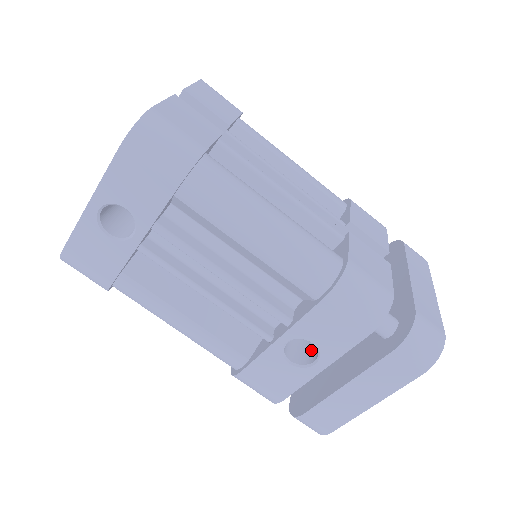
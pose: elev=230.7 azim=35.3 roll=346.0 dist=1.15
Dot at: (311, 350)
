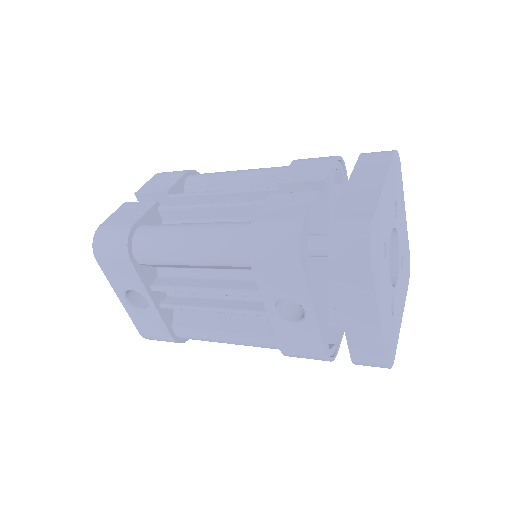
Dot at: occluded
